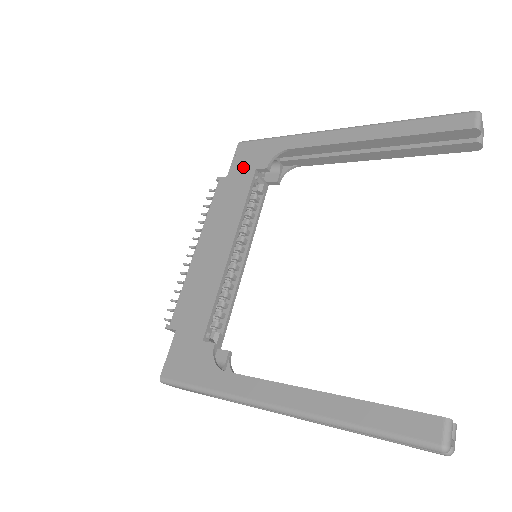
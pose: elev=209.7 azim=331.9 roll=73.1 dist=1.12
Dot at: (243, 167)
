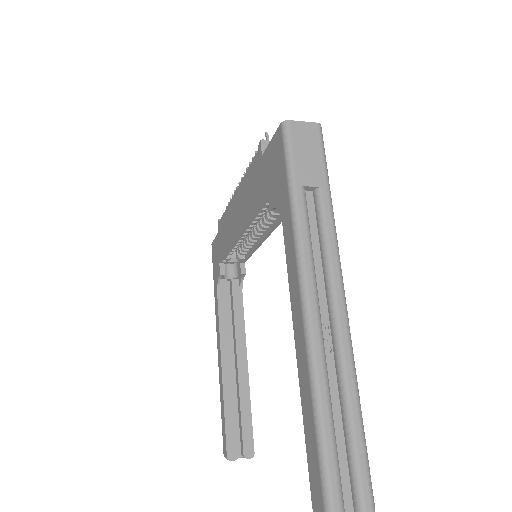
Dot at: (267, 170)
